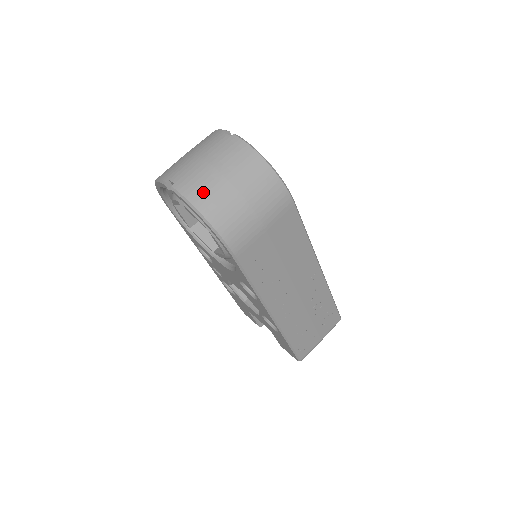
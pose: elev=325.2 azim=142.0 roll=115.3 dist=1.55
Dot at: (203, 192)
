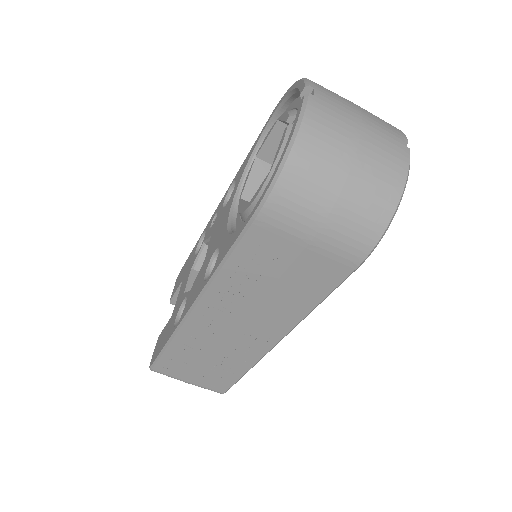
Dot at: (322, 136)
